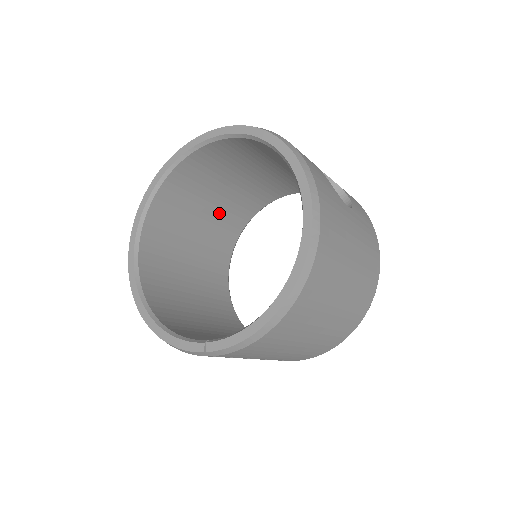
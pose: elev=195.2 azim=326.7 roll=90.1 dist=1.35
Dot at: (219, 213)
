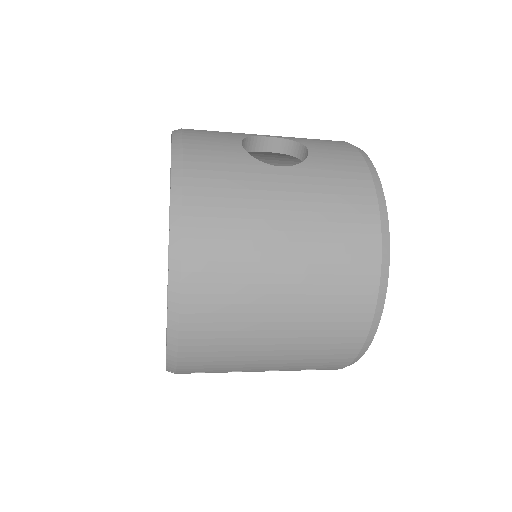
Dot at: occluded
